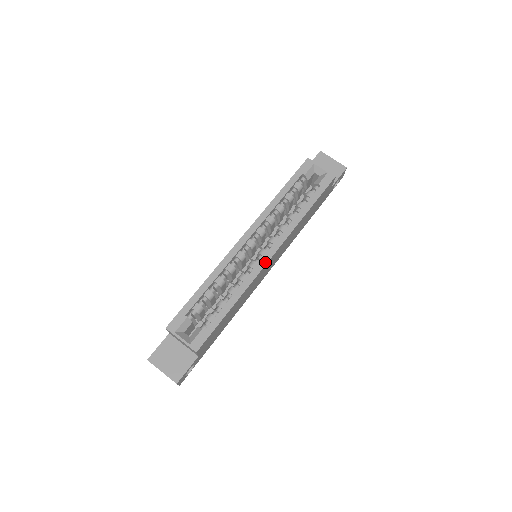
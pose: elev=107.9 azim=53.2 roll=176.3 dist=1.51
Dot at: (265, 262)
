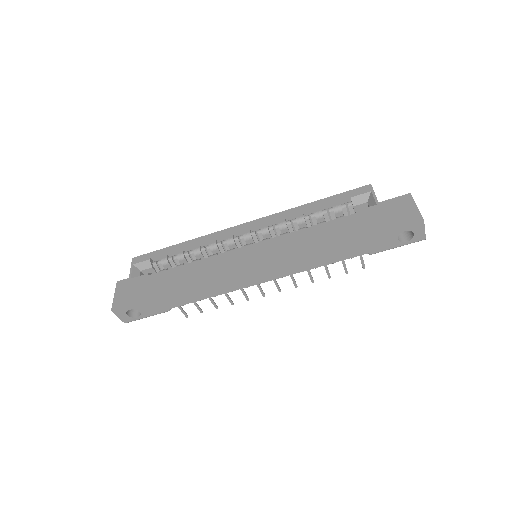
Dot at: (238, 252)
